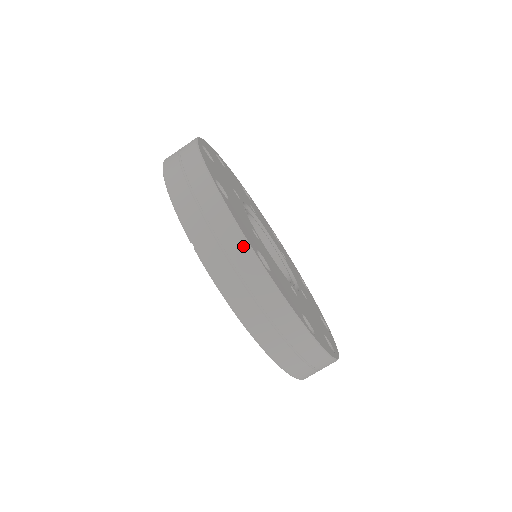
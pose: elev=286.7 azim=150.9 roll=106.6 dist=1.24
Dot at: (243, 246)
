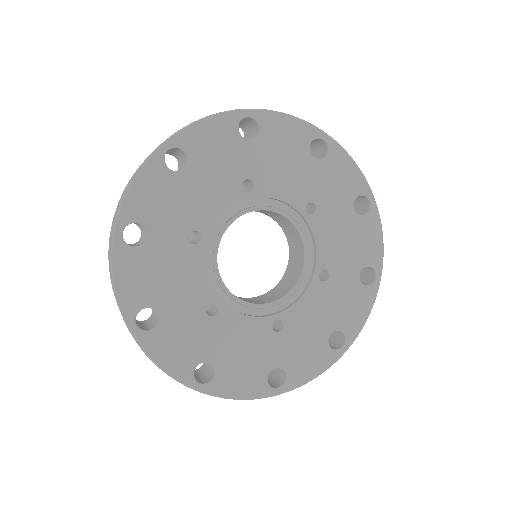
Dot at: (176, 380)
